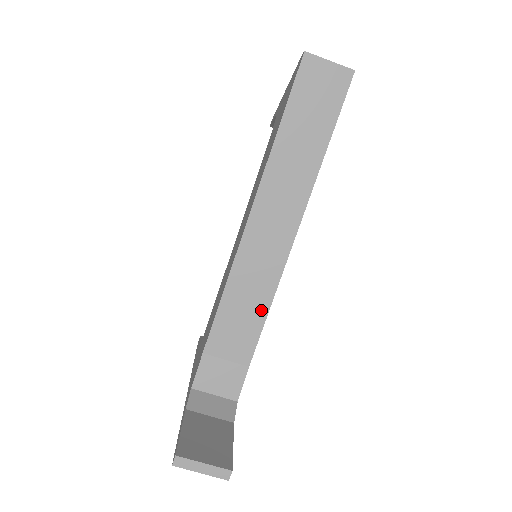
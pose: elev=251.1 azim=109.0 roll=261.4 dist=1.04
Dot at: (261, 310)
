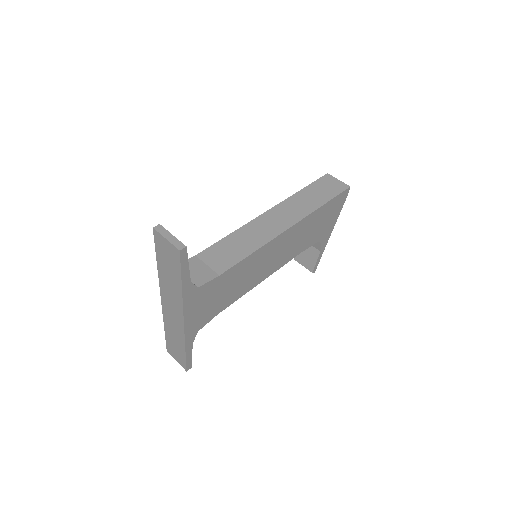
Dot at: (247, 251)
